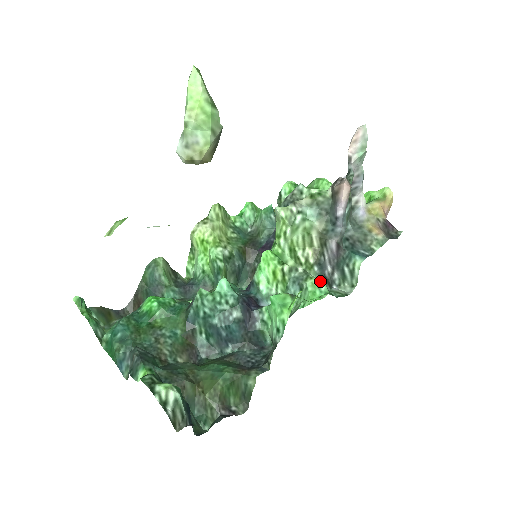
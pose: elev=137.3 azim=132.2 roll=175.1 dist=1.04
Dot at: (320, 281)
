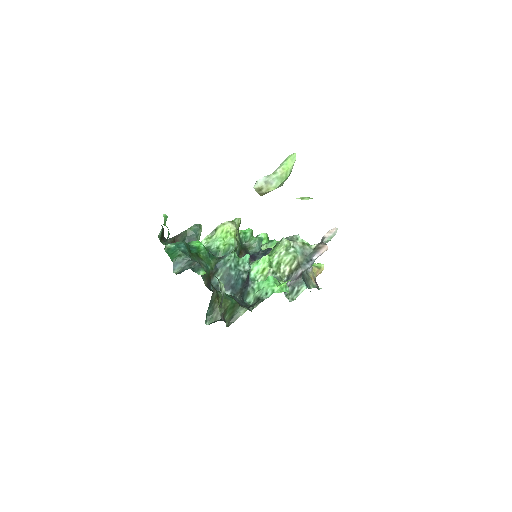
Dot at: occluded
